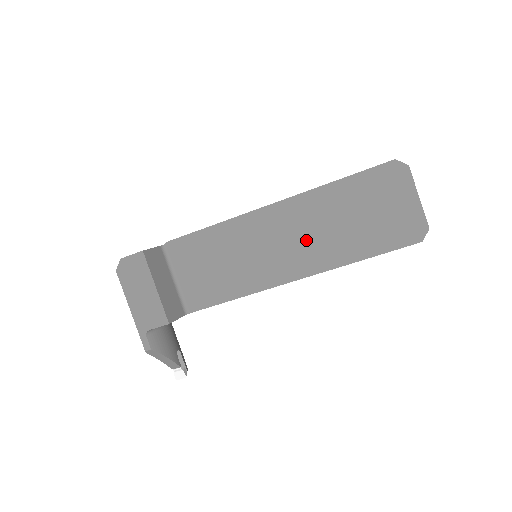
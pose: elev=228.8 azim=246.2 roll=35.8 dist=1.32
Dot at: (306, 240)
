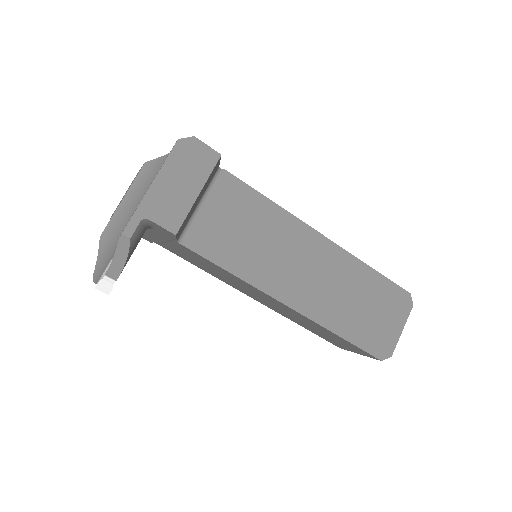
Dot at: (322, 286)
